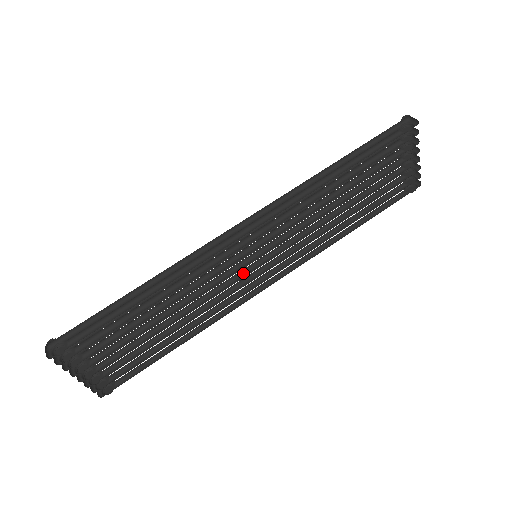
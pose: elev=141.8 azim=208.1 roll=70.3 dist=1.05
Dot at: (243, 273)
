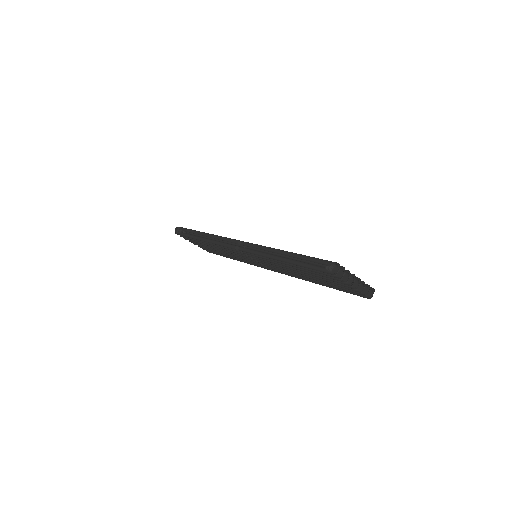
Dot at: occluded
